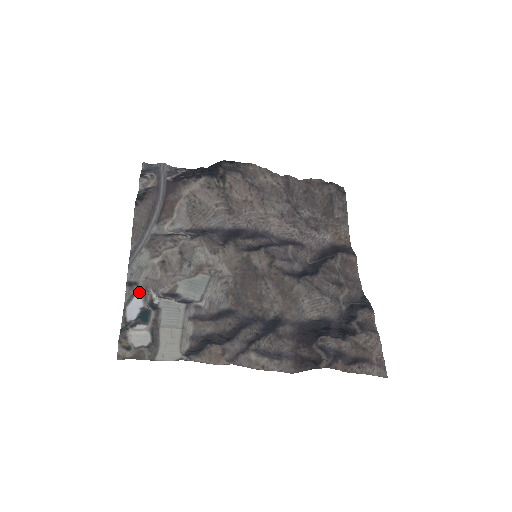
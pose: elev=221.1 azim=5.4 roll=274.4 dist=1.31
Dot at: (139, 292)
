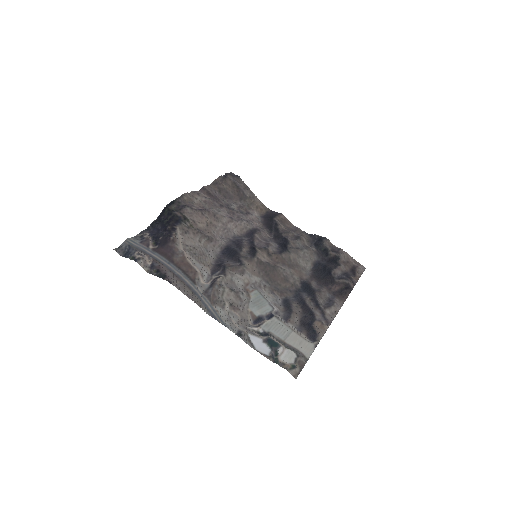
Dot at: (248, 334)
